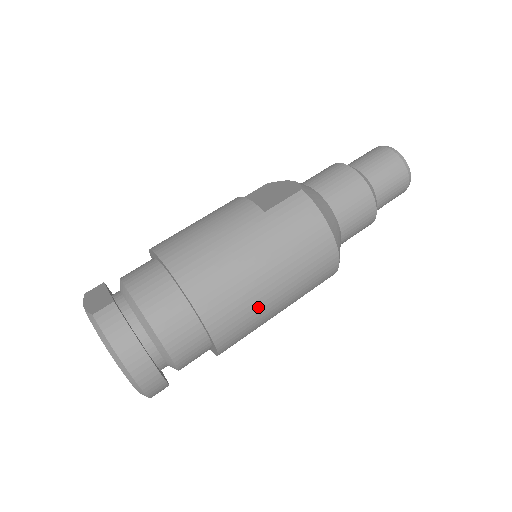
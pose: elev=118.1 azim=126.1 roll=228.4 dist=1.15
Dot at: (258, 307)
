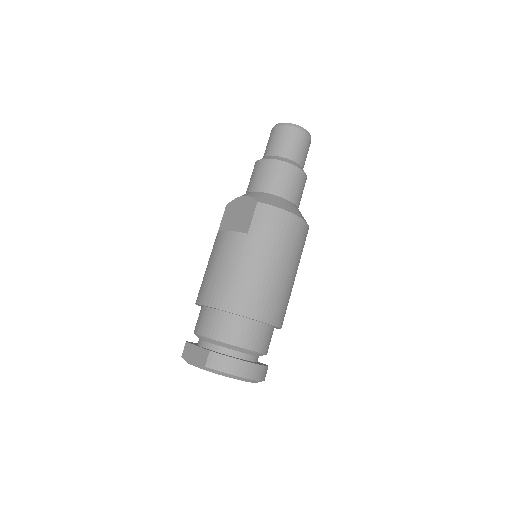
Dot at: (285, 289)
